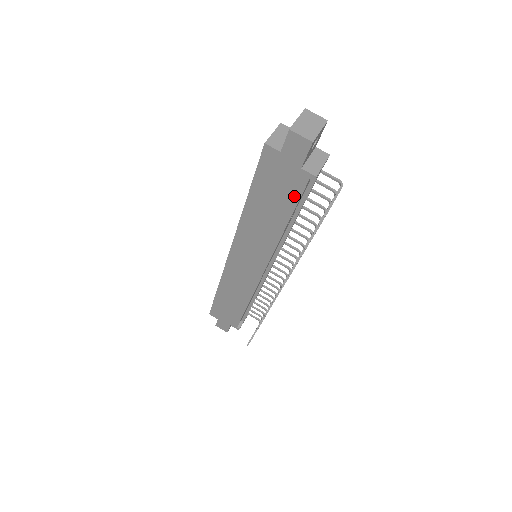
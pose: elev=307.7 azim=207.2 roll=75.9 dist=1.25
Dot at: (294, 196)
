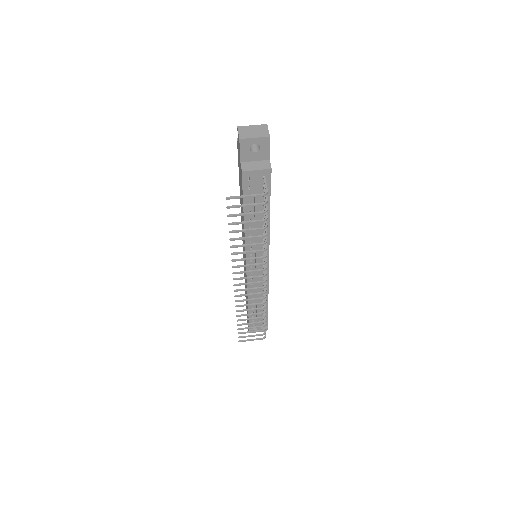
Dot at: (242, 189)
